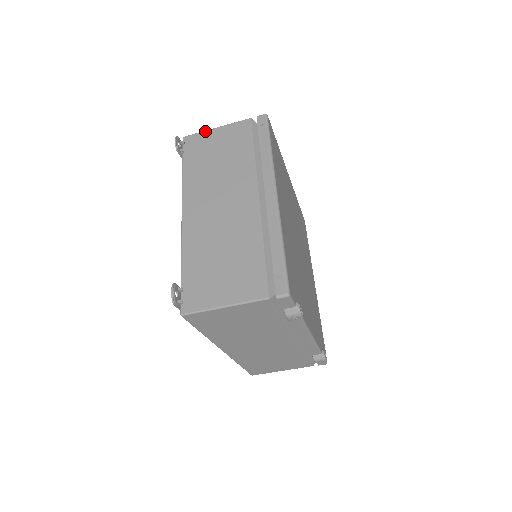
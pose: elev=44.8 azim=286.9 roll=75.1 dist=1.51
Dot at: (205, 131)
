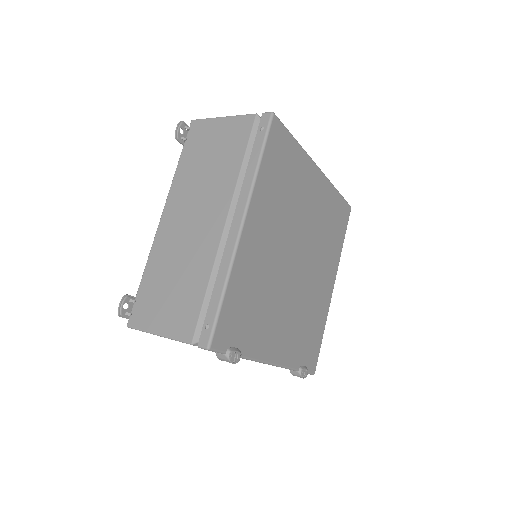
Dot at: (211, 119)
